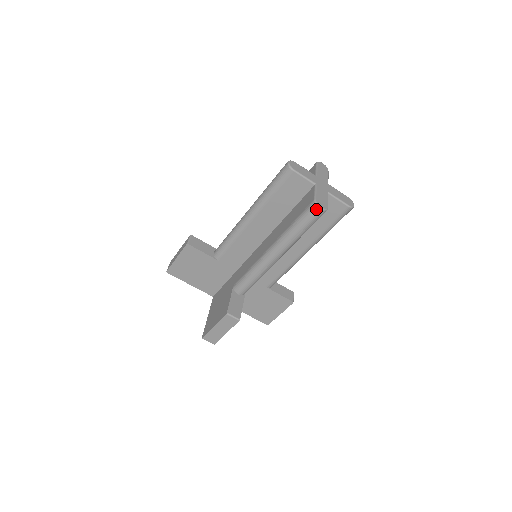
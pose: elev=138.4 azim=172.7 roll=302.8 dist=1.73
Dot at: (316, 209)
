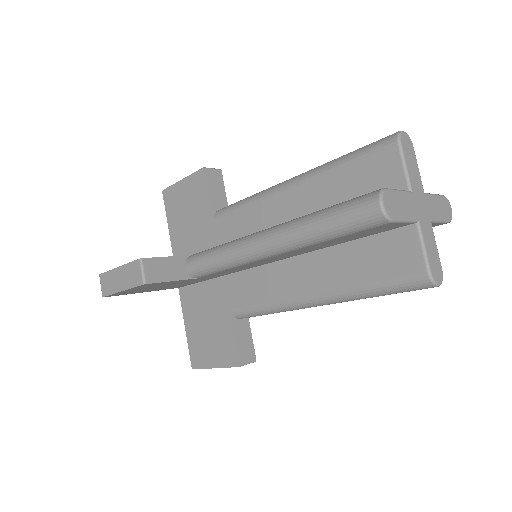
Dot at: (429, 287)
